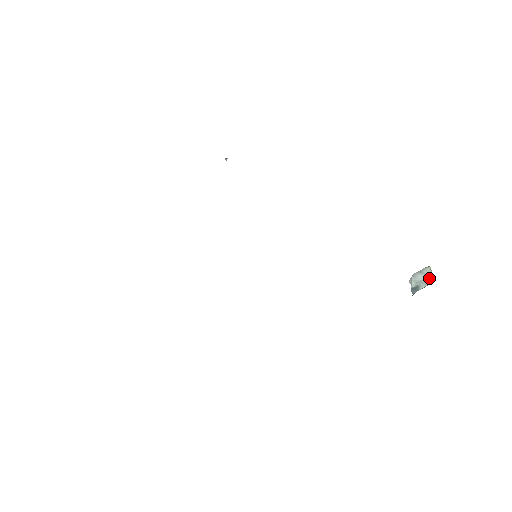
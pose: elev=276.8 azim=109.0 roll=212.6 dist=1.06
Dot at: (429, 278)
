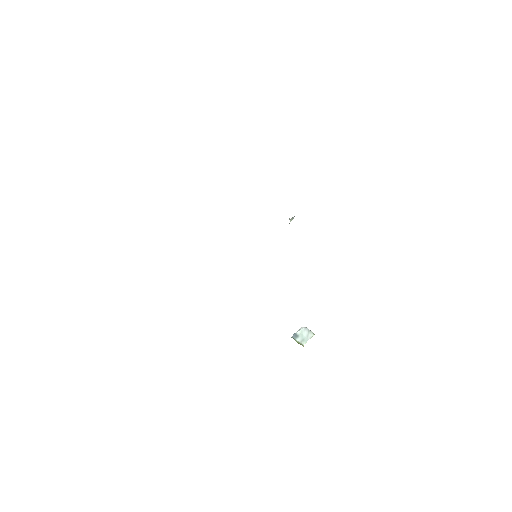
Dot at: (305, 340)
